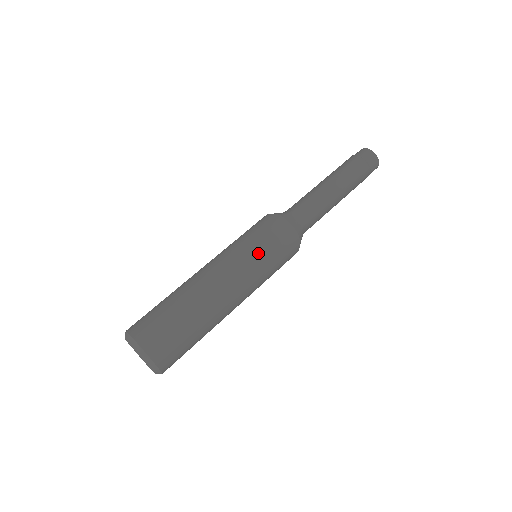
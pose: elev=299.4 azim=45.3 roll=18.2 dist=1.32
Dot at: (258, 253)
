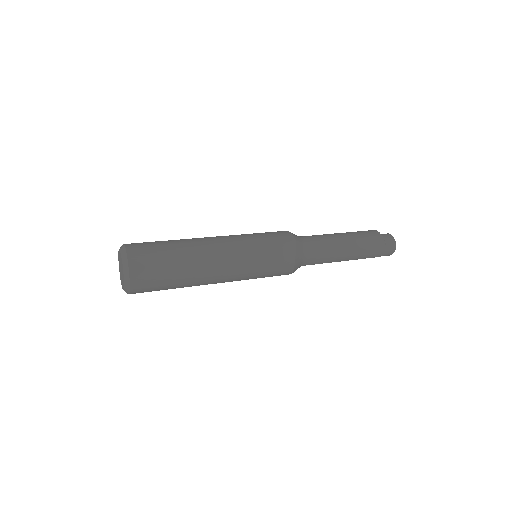
Dot at: (253, 236)
